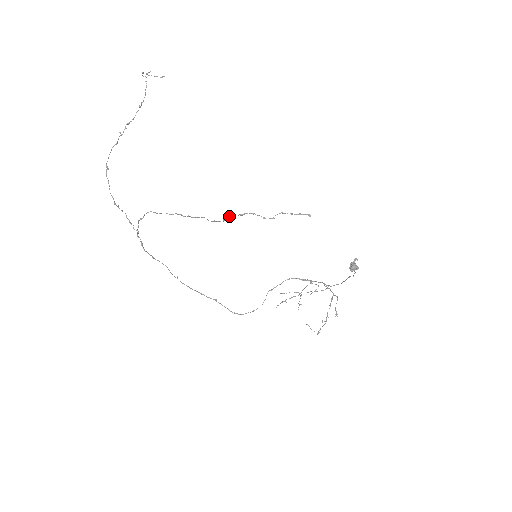
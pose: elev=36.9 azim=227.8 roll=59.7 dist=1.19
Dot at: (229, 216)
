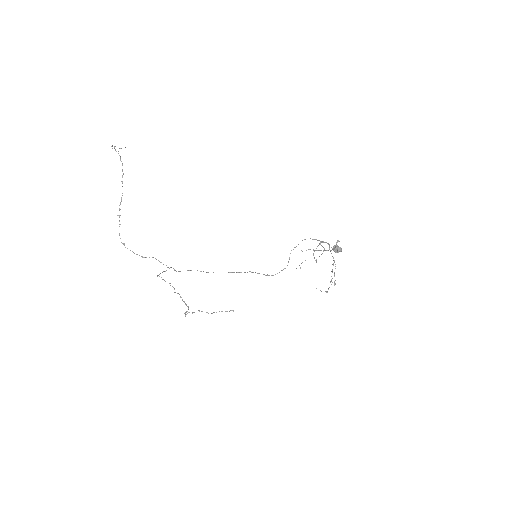
Dot at: (185, 315)
